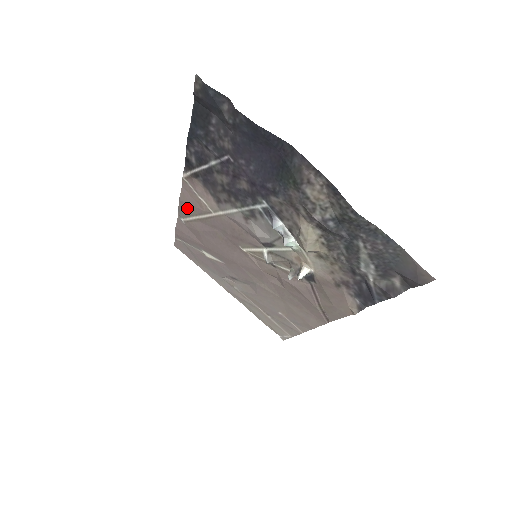
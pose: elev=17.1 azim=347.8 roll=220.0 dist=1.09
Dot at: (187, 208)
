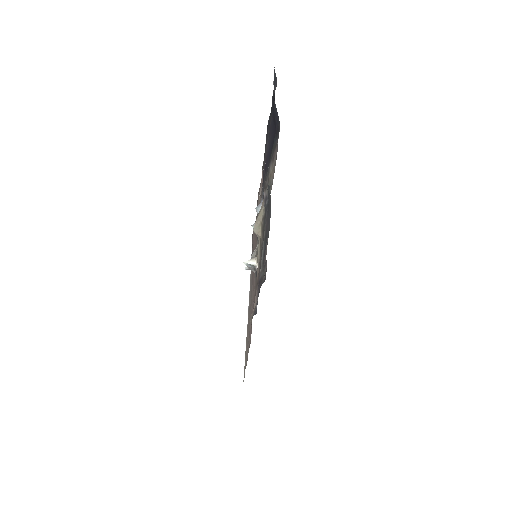
Dot at: occluded
